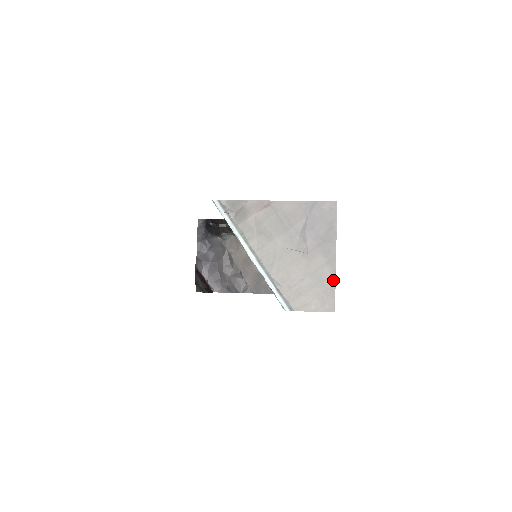
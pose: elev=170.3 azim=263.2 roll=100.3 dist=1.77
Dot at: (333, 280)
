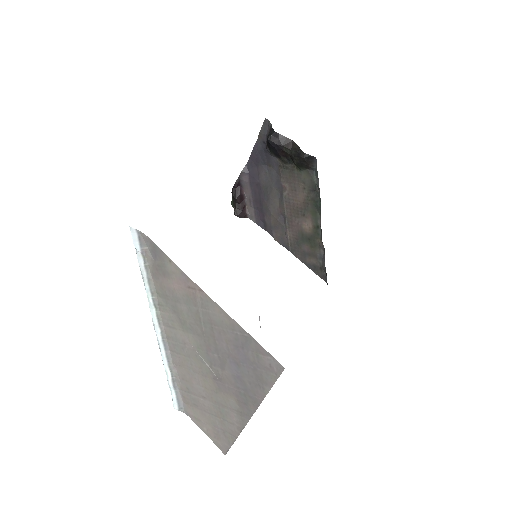
Dot at: (237, 431)
